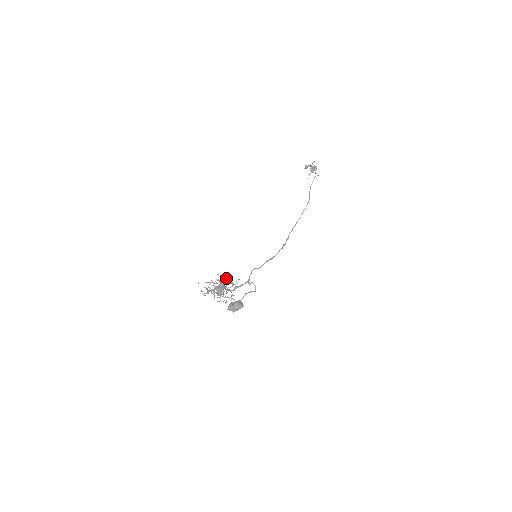
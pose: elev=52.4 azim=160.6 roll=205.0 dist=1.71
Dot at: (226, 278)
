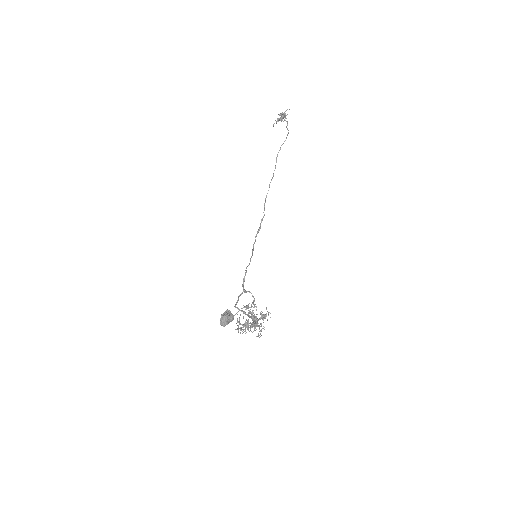
Dot at: occluded
